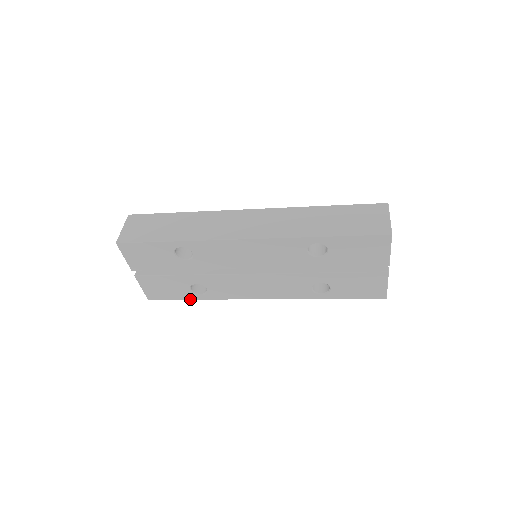
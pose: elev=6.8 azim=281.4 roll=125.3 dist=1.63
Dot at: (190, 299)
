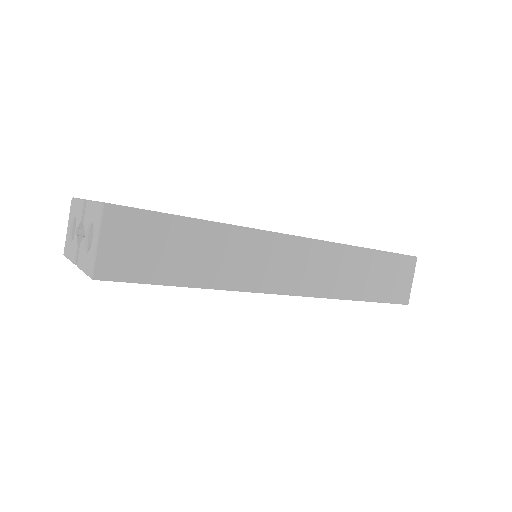
Dot at: occluded
